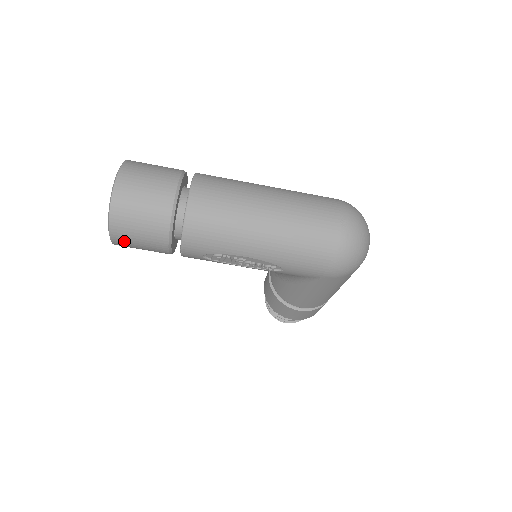
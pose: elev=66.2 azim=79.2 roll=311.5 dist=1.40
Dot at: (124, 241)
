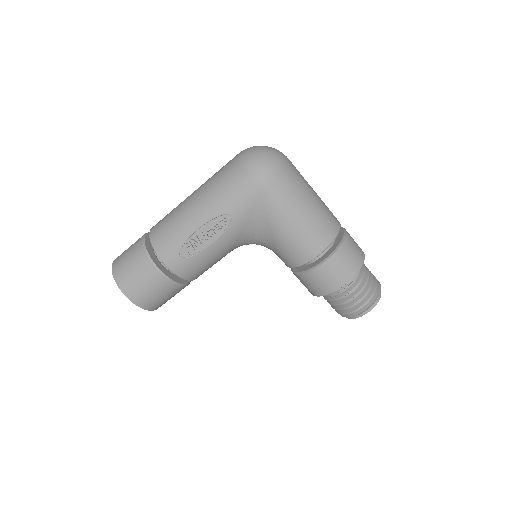
Dot at: (134, 291)
